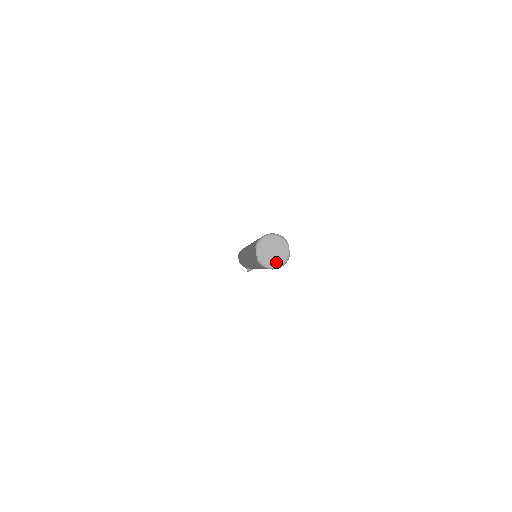
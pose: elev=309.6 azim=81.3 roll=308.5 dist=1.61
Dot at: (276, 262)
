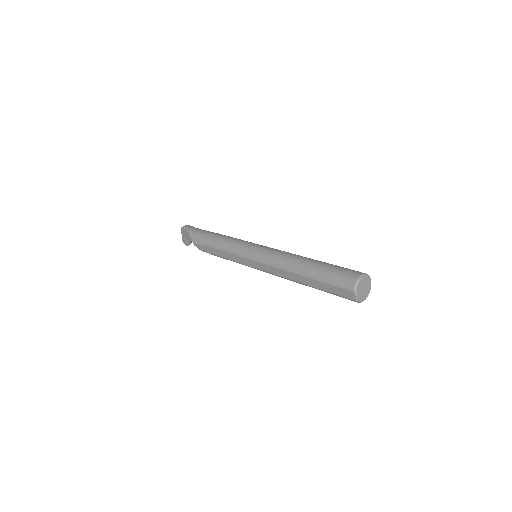
Dot at: (366, 295)
